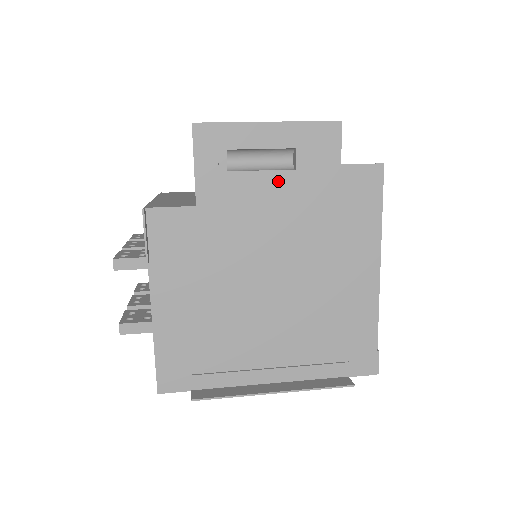
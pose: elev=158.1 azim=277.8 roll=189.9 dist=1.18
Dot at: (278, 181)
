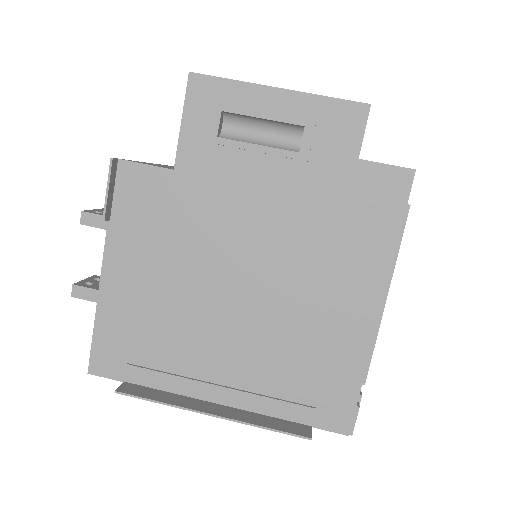
Dot at: (275, 162)
